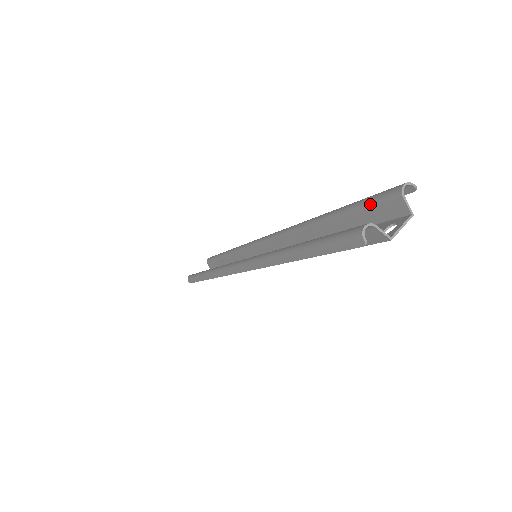
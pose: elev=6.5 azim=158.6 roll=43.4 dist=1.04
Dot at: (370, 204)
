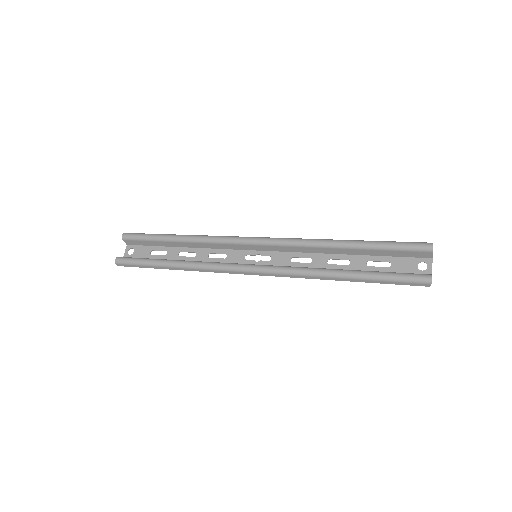
Dot at: (405, 250)
